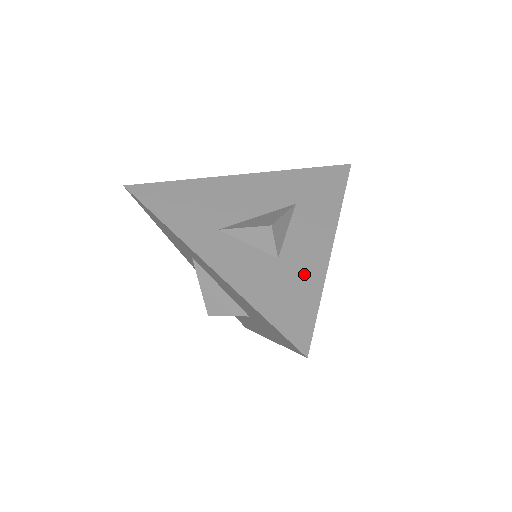
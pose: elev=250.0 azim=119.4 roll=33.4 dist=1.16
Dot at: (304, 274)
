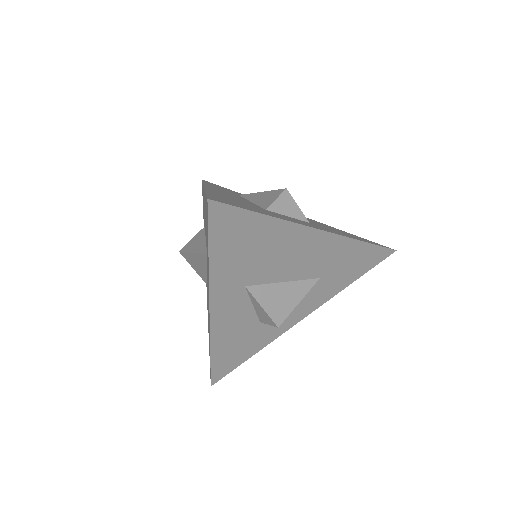
Dot at: (262, 338)
